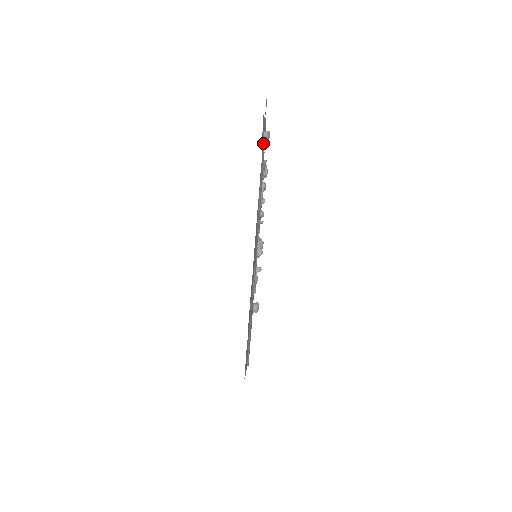
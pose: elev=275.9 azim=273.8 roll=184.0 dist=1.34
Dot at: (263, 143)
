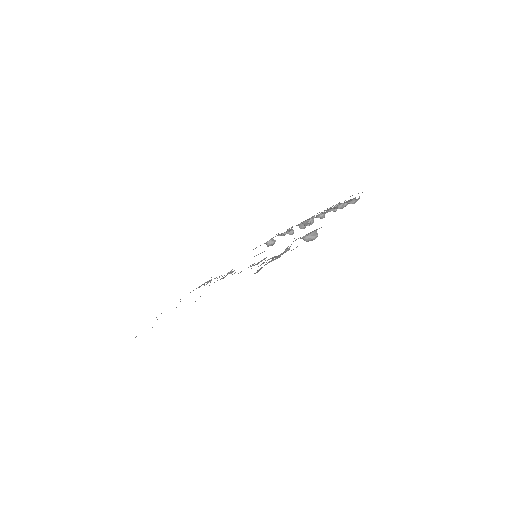
Dot at: (272, 260)
